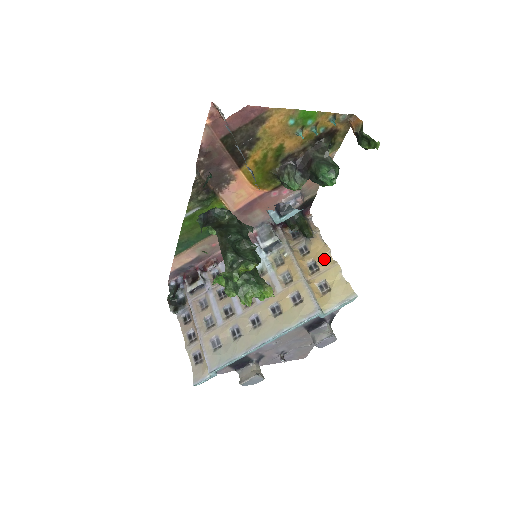
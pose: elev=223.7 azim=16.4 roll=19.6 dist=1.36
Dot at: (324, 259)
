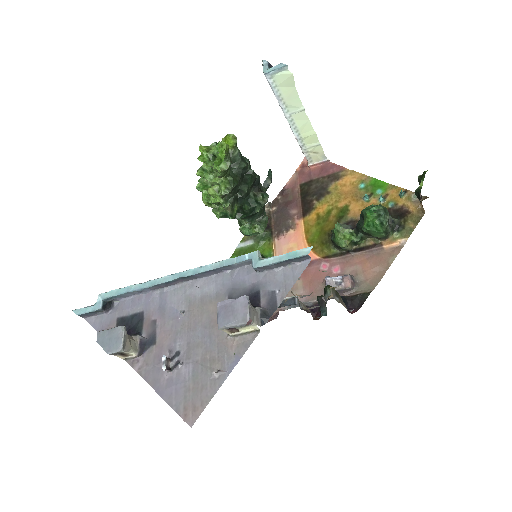
Dot at: occluded
